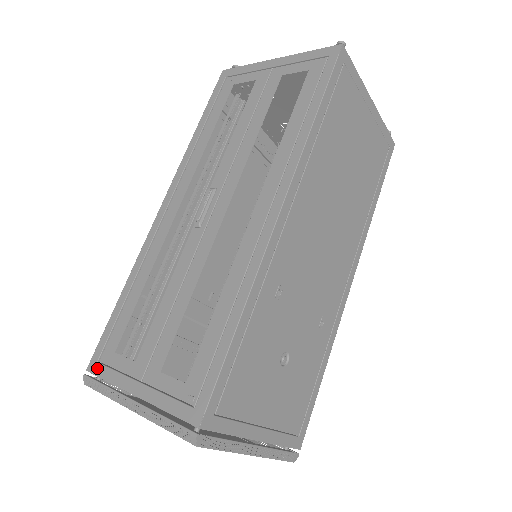
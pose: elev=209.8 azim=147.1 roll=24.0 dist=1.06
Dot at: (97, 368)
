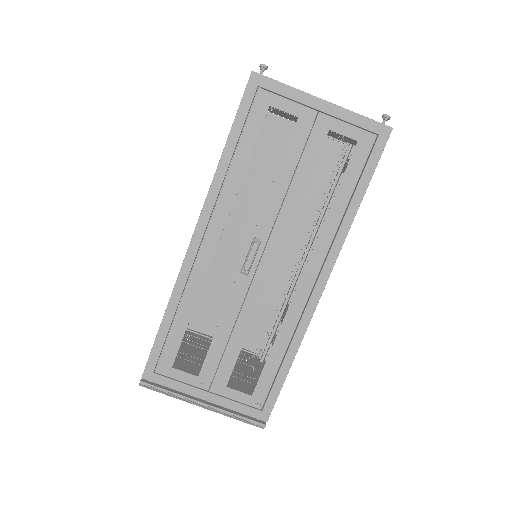
Dot at: (155, 378)
